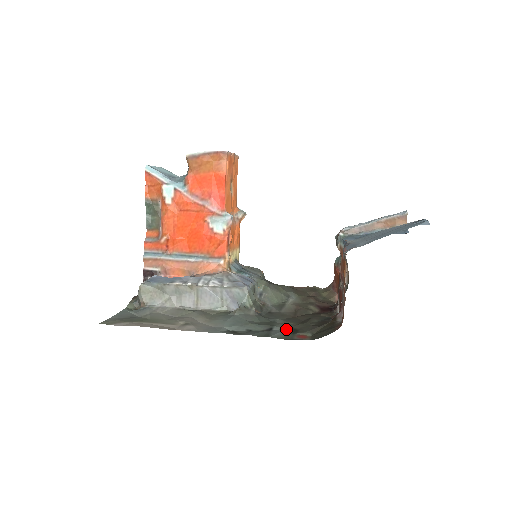
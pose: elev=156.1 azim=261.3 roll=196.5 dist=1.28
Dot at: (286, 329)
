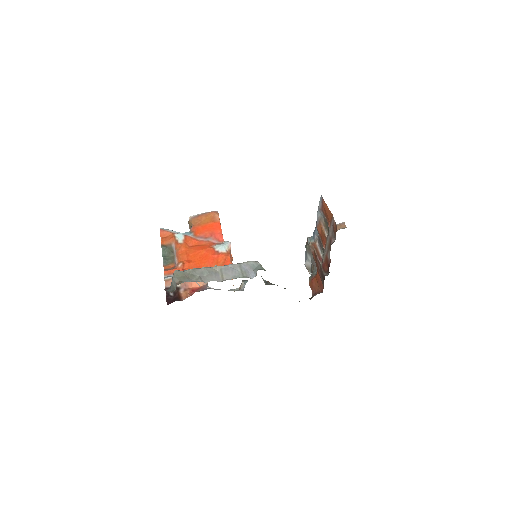
Dot at: occluded
